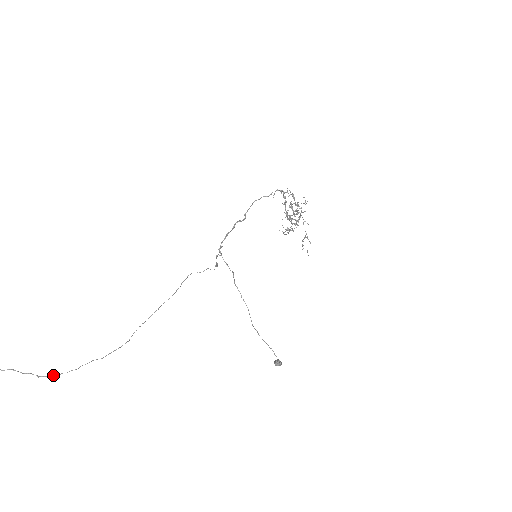
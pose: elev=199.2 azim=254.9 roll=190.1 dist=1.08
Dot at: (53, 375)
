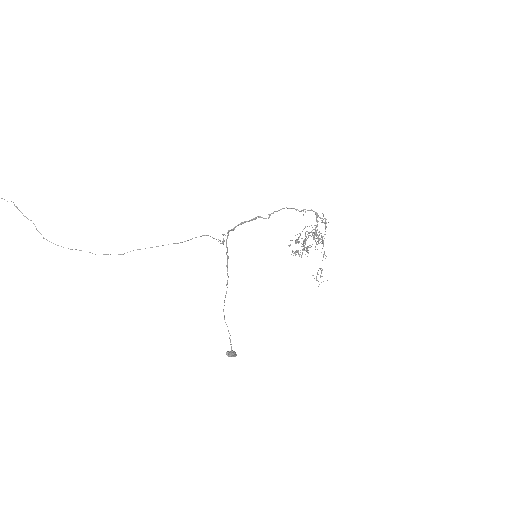
Dot at: (53, 243)
